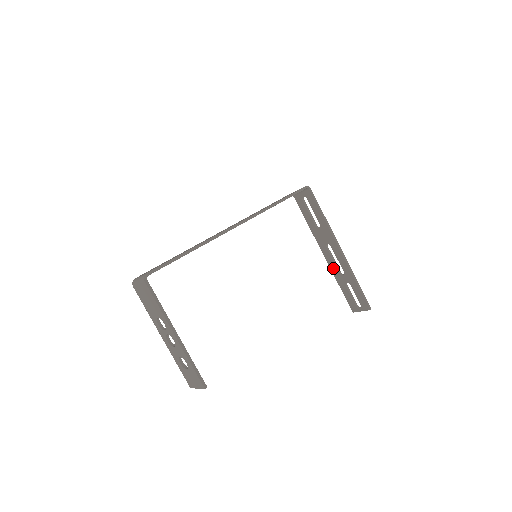
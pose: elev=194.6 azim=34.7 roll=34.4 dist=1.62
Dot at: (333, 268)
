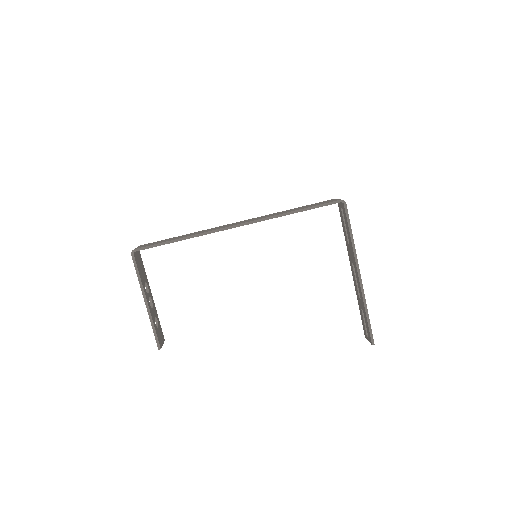
Dot at: (356, 288)
